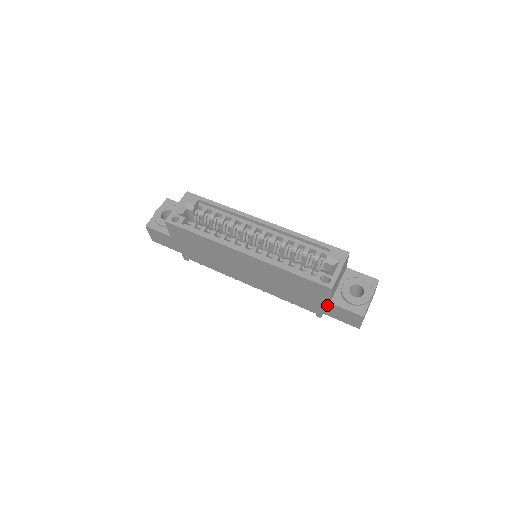
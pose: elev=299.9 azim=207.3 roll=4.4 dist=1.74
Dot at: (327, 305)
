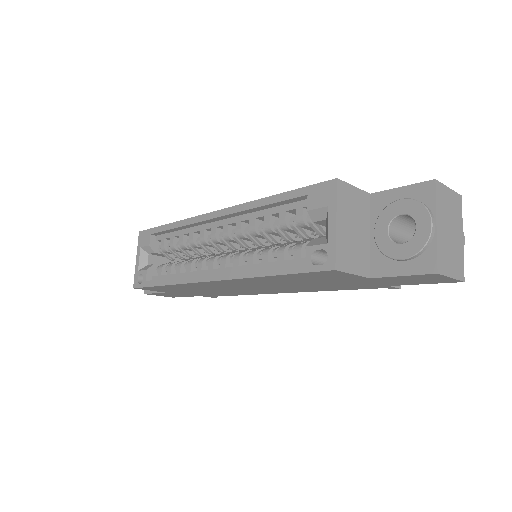
Dot at: (373, 280)
